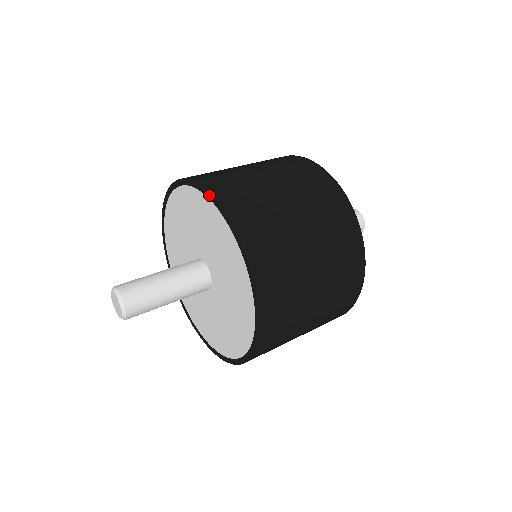
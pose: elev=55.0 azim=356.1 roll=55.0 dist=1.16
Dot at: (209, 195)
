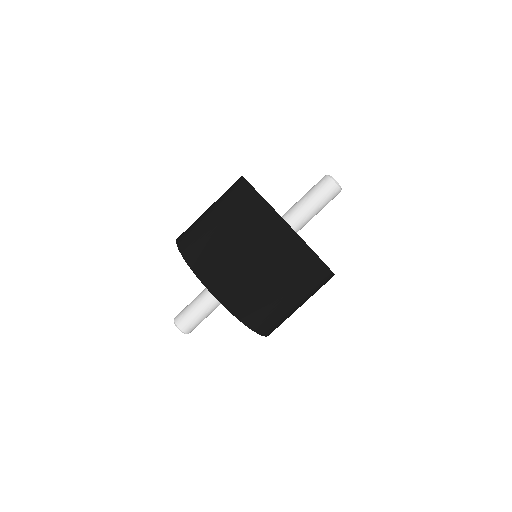
Dot at: occluded
